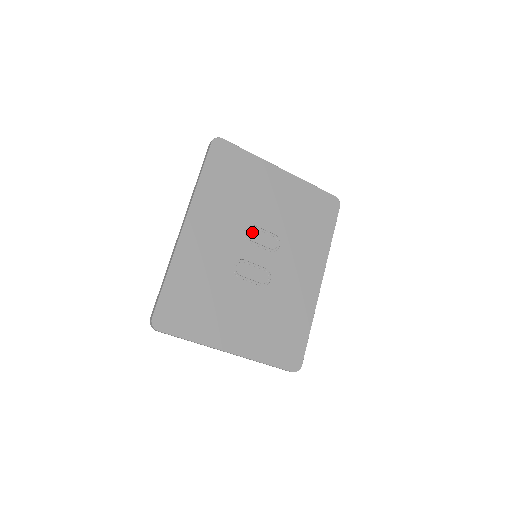
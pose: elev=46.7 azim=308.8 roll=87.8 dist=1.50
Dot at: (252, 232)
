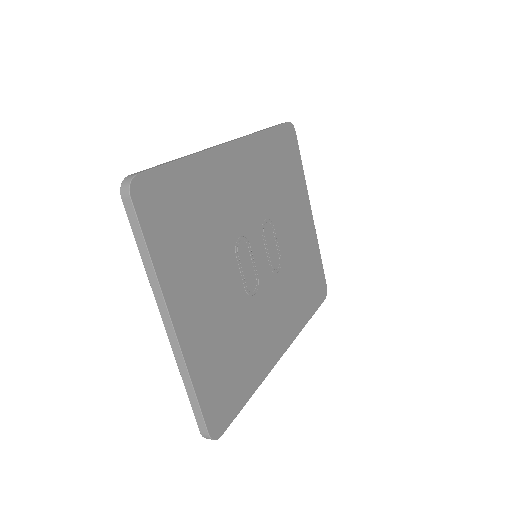
Dot at: (269, 229)
